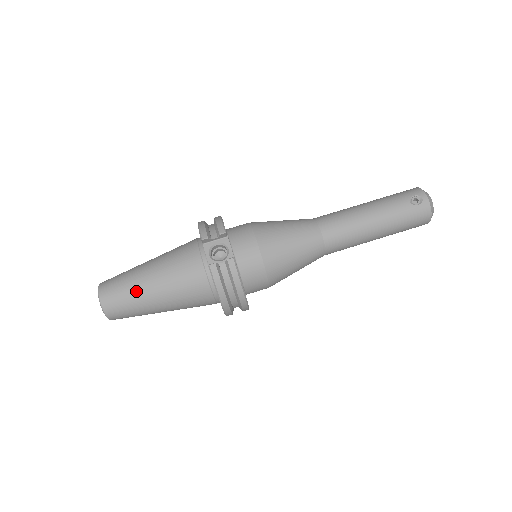
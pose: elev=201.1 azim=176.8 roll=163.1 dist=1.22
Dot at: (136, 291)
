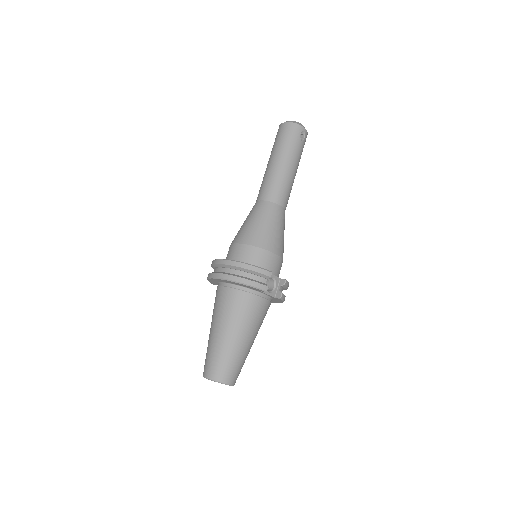
Dot at: (246, 355)
